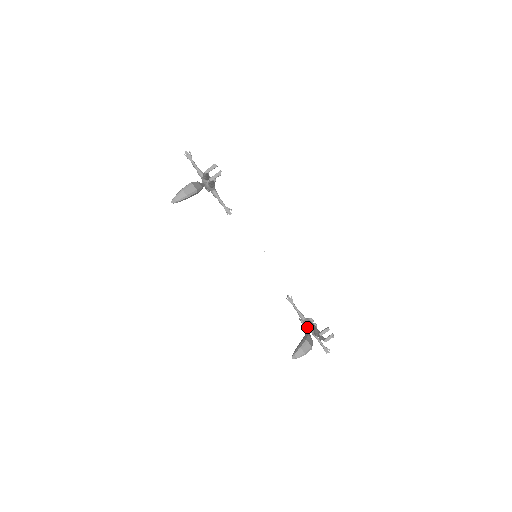
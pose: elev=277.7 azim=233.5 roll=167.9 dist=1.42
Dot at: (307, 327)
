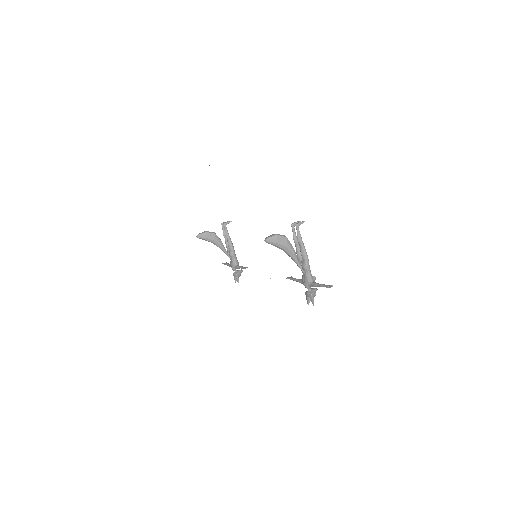
Dot at: (298, 266)
